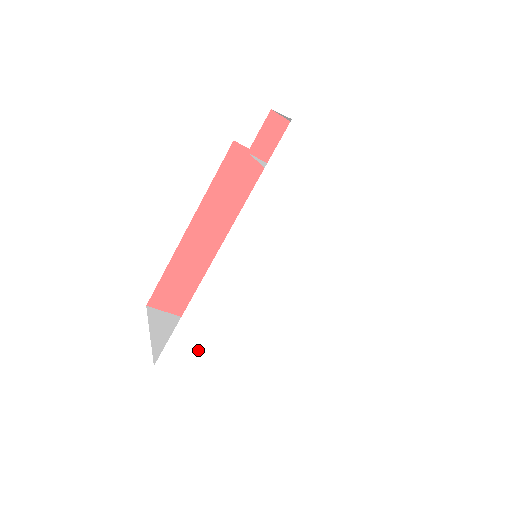
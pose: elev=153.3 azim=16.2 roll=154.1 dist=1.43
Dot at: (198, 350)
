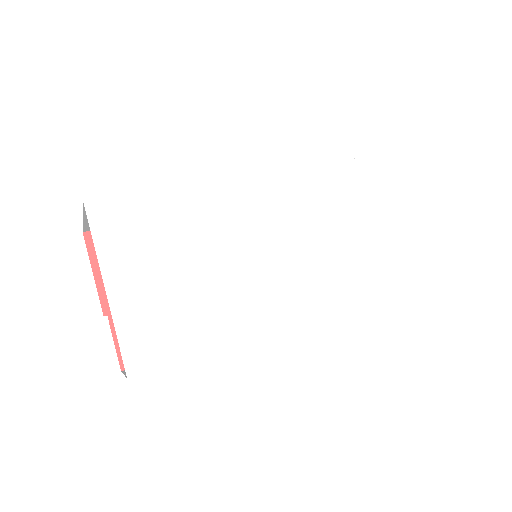
Dot at: (142, 239)
